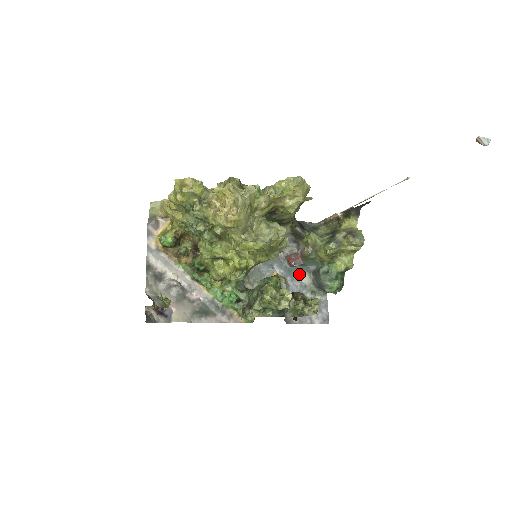
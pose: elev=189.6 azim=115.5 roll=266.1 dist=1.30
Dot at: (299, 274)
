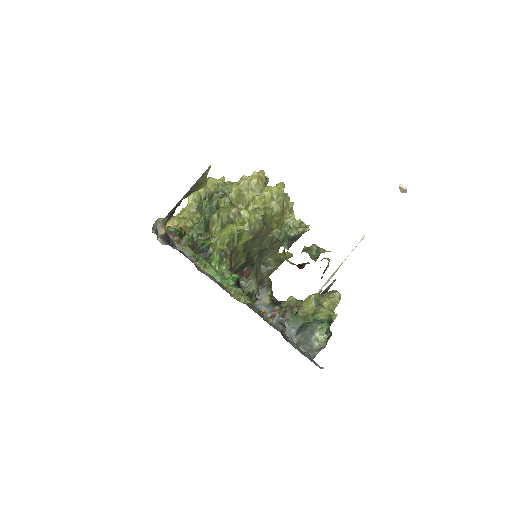
Dot at: occluded
